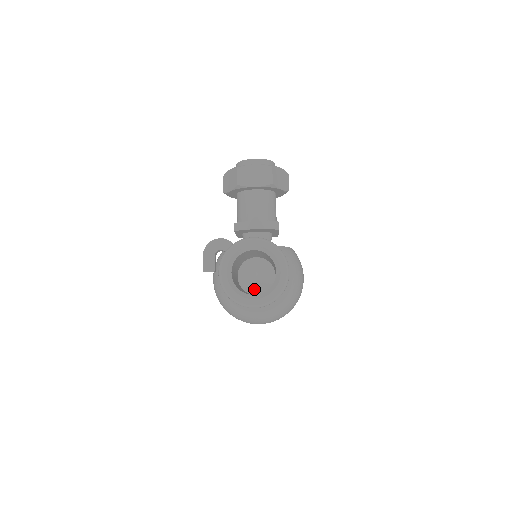
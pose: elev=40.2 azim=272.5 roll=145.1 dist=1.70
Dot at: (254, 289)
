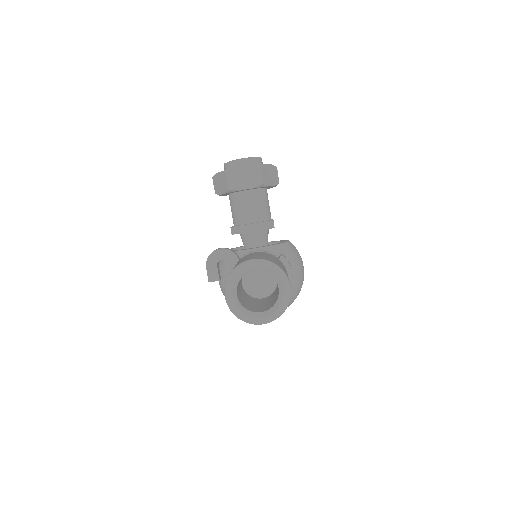
Dot at: (259, 292)
